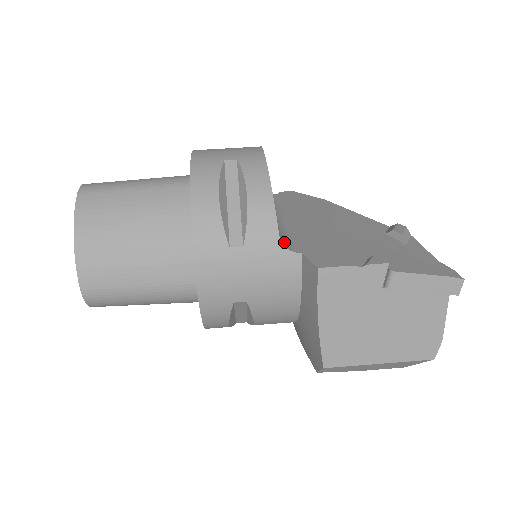
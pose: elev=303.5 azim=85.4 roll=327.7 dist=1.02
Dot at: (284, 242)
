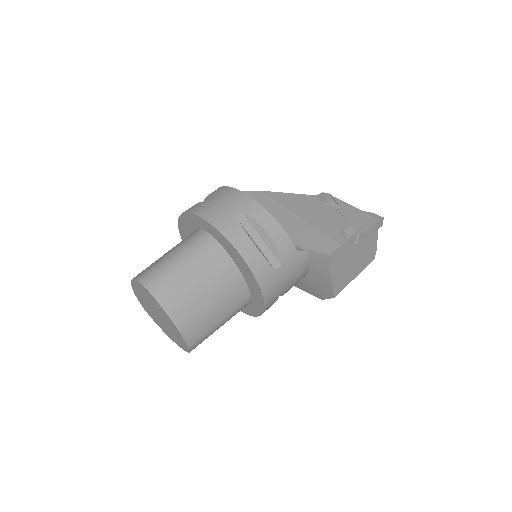
Dot at: occluded
